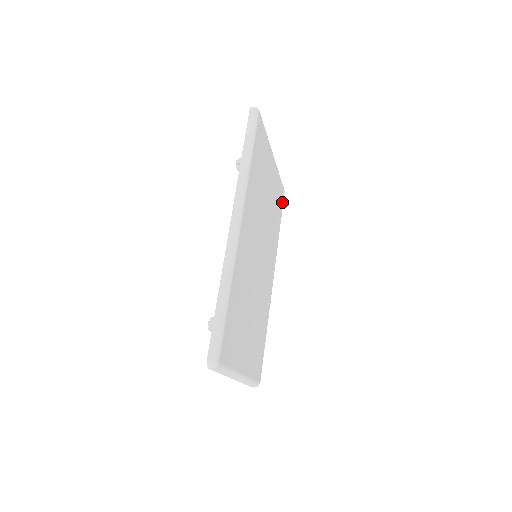
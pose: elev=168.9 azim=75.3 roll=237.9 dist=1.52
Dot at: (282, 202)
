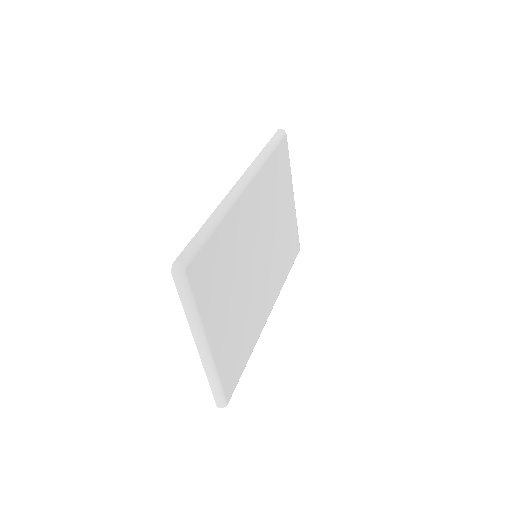
Dot at: (295, 254)
